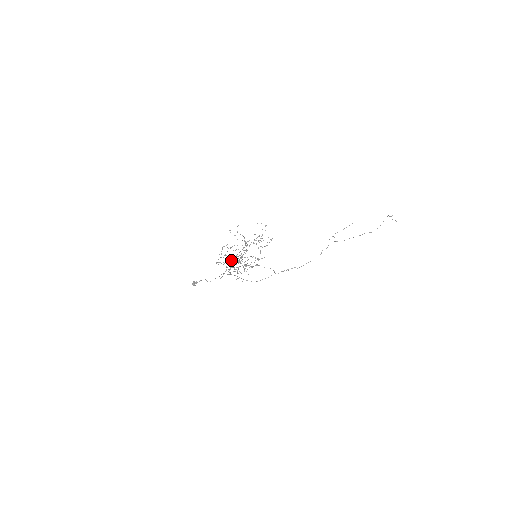
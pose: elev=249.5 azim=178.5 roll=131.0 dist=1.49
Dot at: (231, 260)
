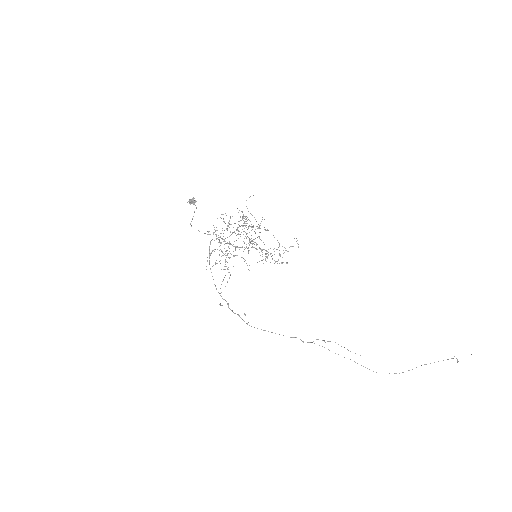
Dot at: occluded
